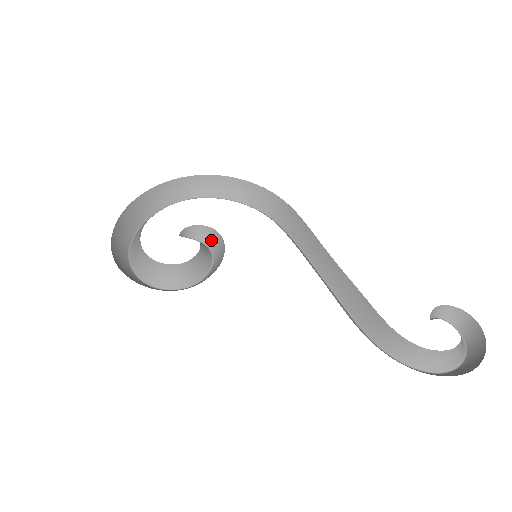
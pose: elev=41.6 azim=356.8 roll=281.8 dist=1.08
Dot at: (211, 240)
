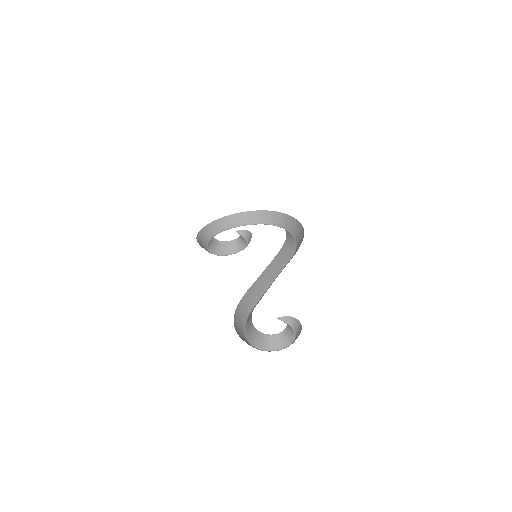
Dot at: occluded
